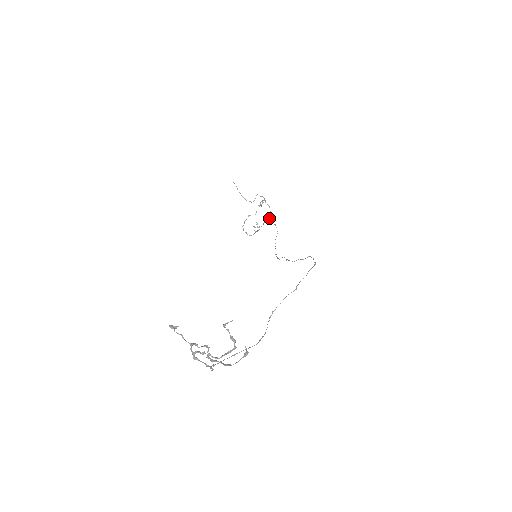
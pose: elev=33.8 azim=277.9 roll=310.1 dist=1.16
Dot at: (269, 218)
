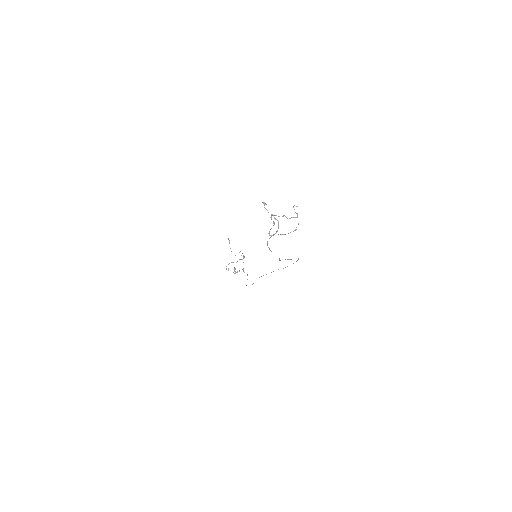
Dot at: occluded
